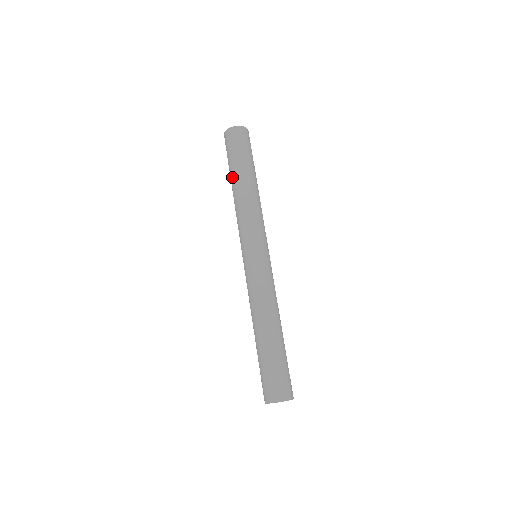
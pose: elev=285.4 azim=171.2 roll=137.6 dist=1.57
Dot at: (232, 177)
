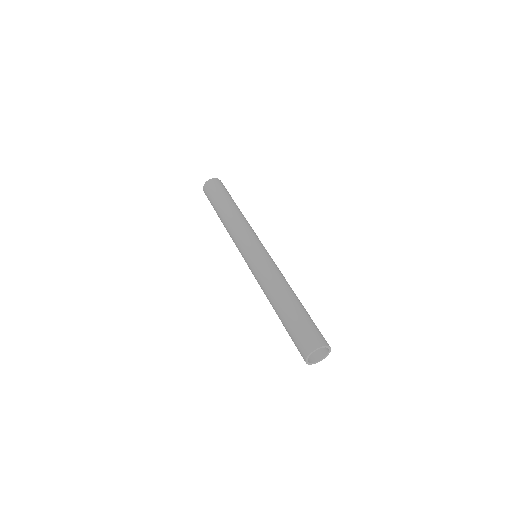
Dot at: (223, 204)
